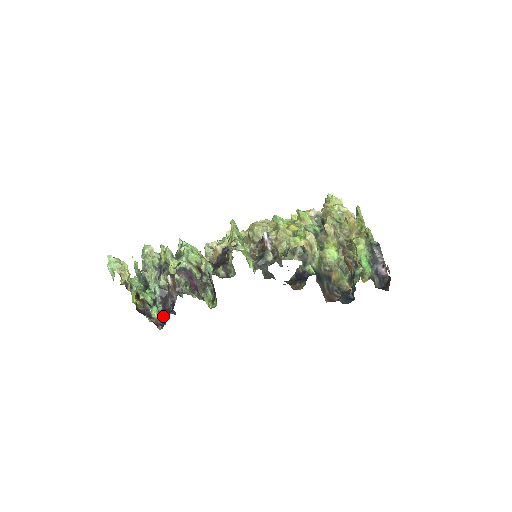
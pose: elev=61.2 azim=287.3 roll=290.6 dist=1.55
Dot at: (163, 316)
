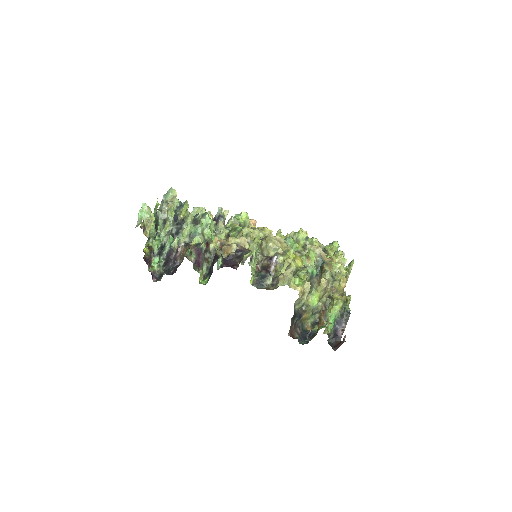
Dot at: (161, 271)
